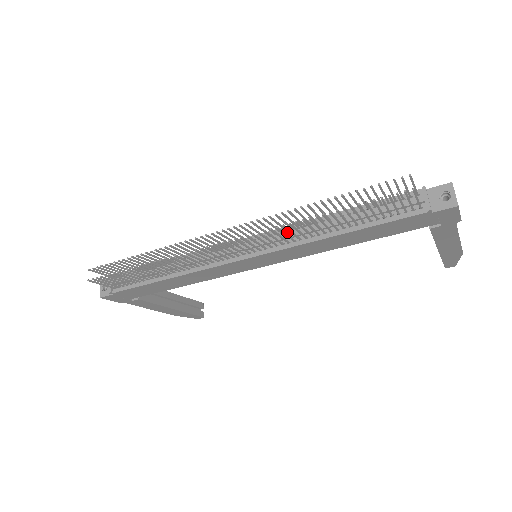
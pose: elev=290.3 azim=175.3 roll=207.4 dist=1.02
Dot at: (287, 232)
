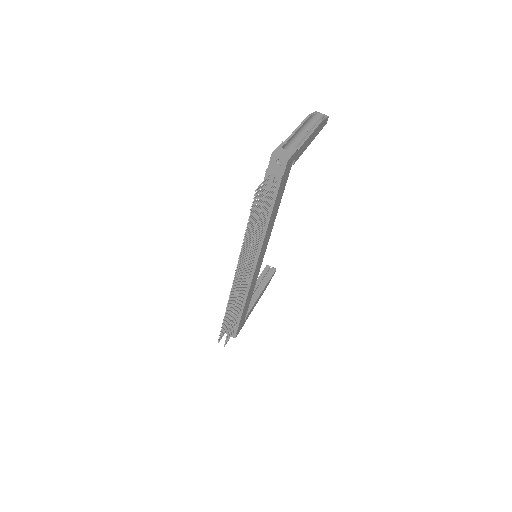
Dot at: occluded
